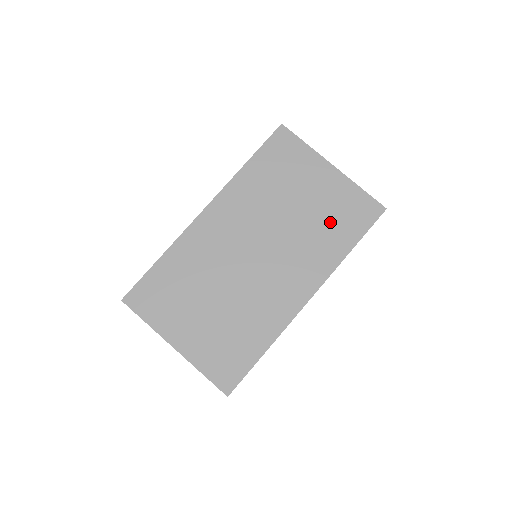
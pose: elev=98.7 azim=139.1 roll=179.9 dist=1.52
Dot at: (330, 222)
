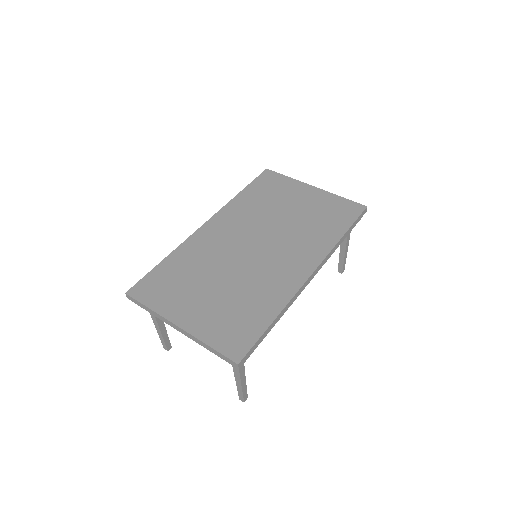
Dot at: (319, 219)
